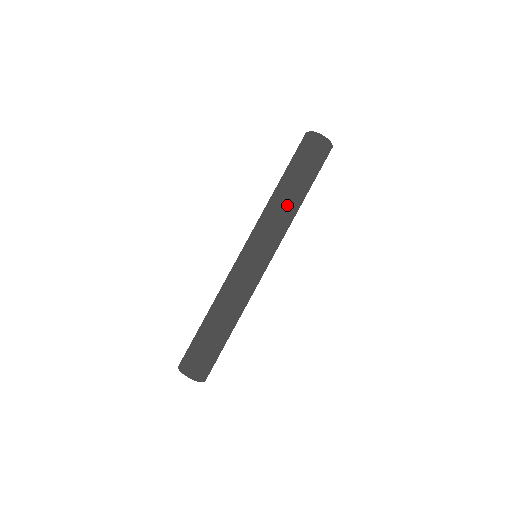
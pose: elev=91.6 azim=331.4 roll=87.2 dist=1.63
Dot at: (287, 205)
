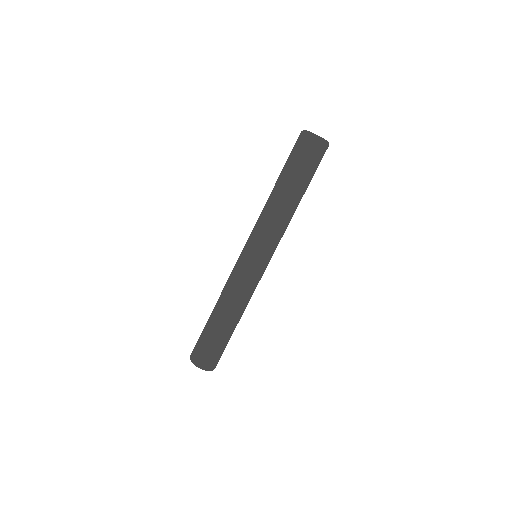
Dot at: (283, 209)
